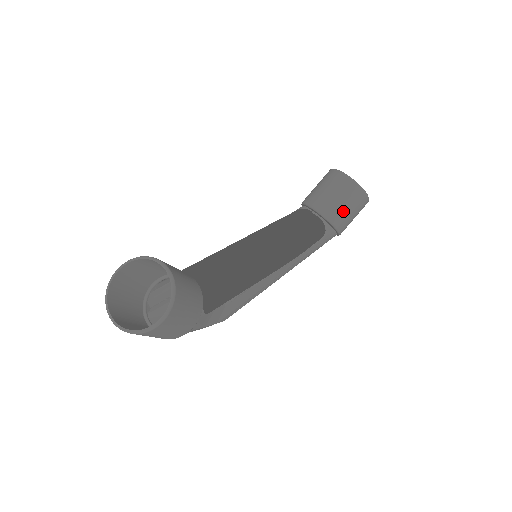
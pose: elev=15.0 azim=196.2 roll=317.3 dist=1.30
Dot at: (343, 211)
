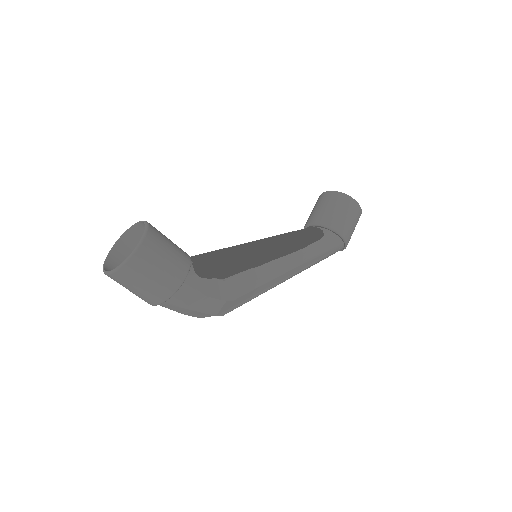
Dot at: (334, 215)
